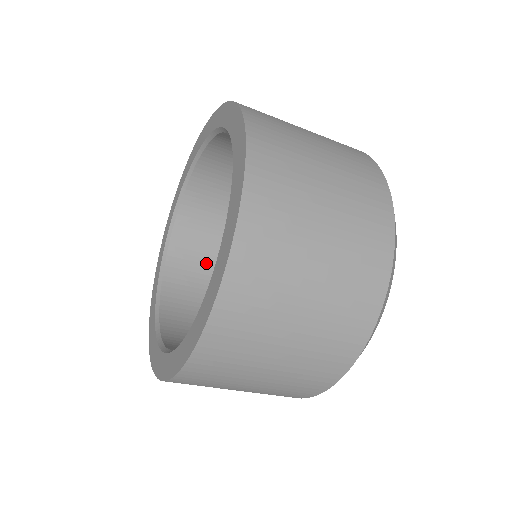
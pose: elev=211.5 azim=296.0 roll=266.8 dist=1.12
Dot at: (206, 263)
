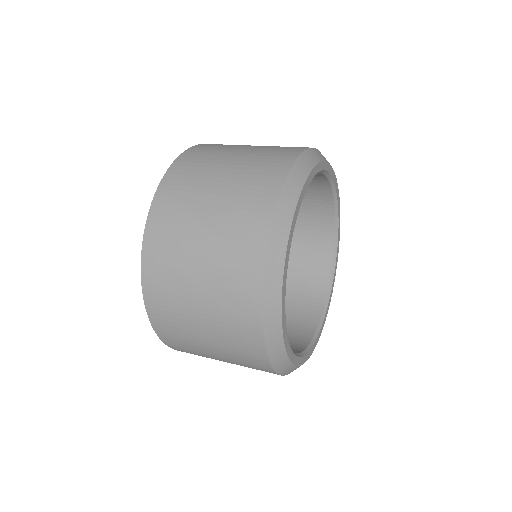
Dot at: occluded
